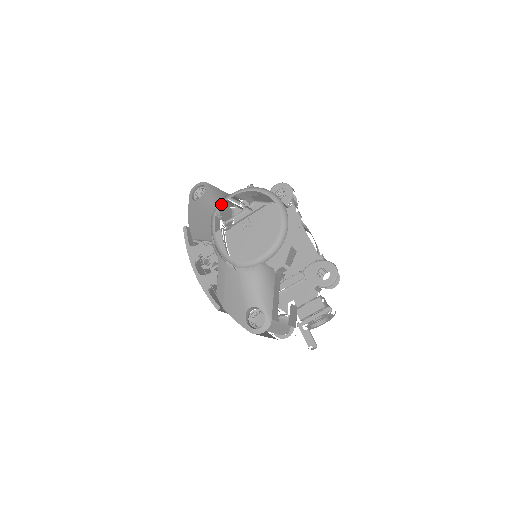
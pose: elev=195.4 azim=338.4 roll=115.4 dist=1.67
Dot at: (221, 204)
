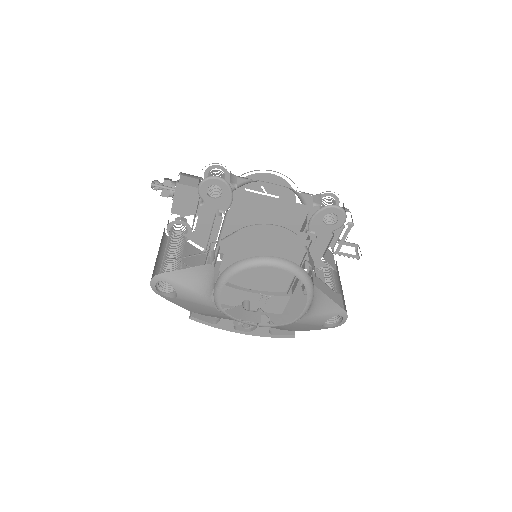
Dot at: (219, 302)
